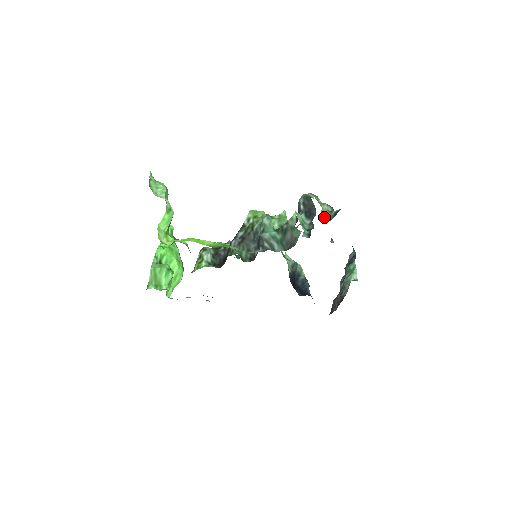
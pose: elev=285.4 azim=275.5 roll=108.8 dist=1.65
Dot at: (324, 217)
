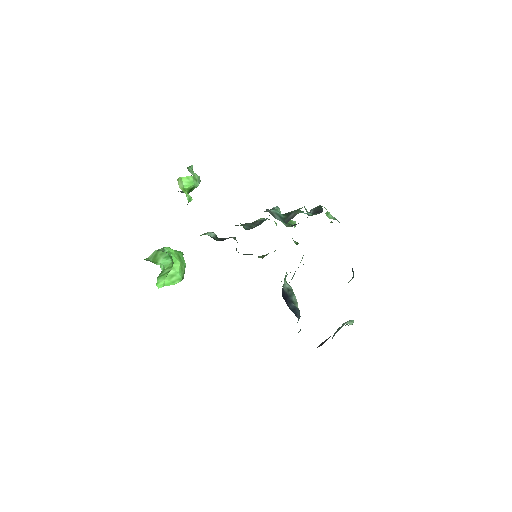
Dot at: (329, 218)
